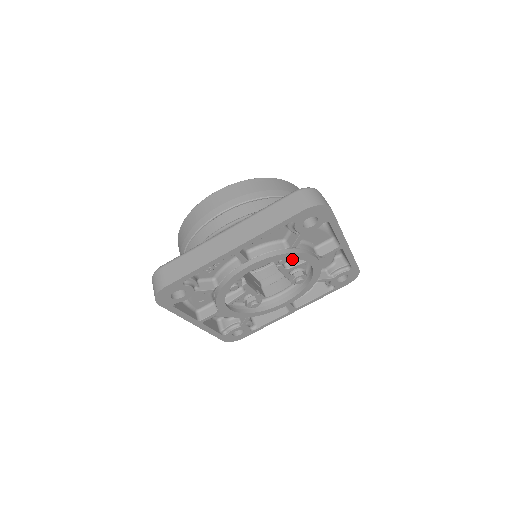
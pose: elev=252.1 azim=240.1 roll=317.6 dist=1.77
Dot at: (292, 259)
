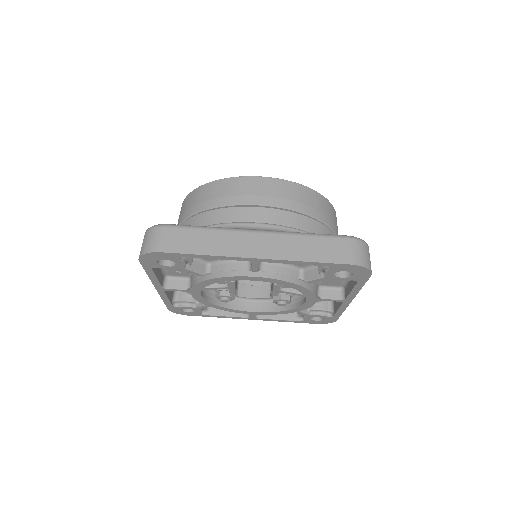
Dot at: occluded
